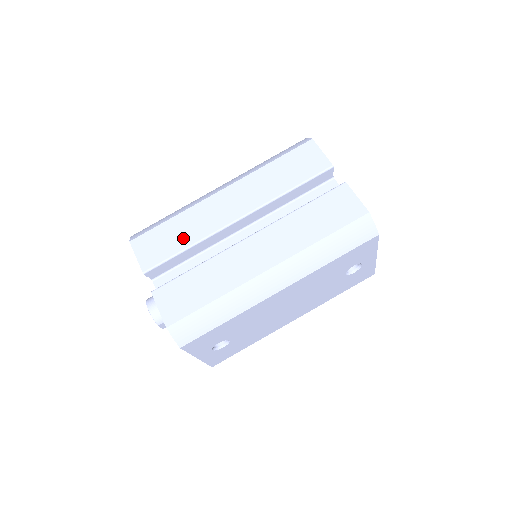
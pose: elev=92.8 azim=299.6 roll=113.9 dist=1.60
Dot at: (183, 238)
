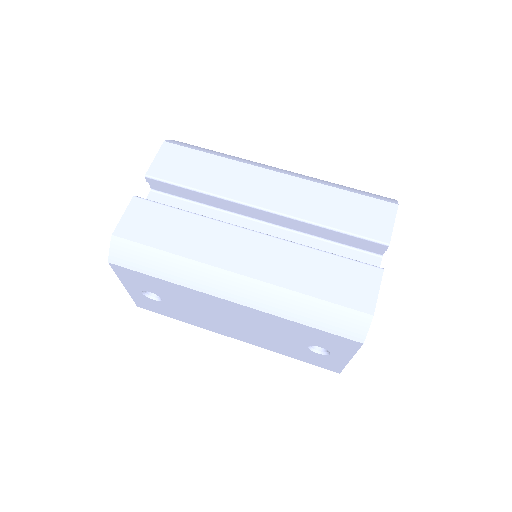
Dot at: (204, 179)
